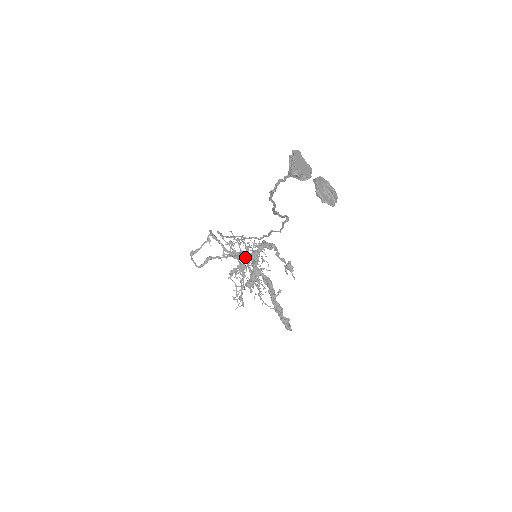
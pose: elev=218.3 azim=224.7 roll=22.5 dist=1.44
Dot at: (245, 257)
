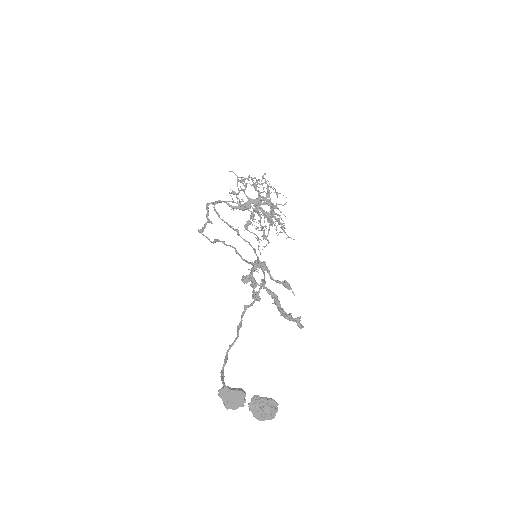
Dot at: (242, 281)
